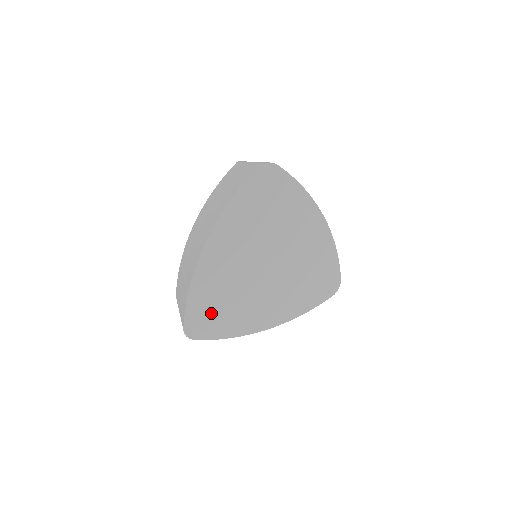
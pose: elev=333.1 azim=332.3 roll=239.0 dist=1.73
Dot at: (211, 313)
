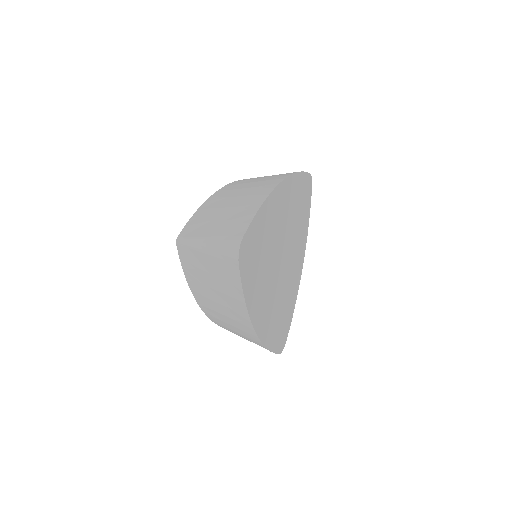
Dot at: (255, 251)
